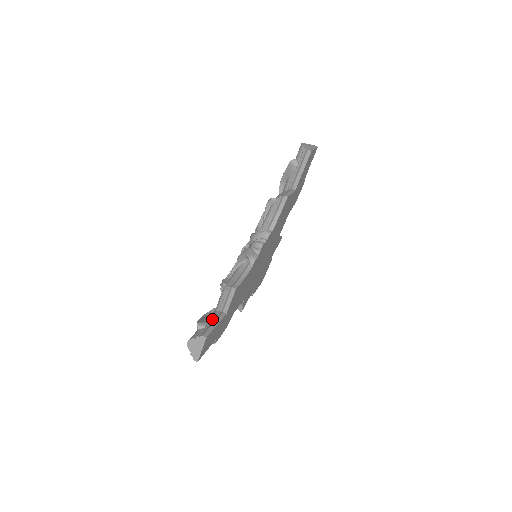
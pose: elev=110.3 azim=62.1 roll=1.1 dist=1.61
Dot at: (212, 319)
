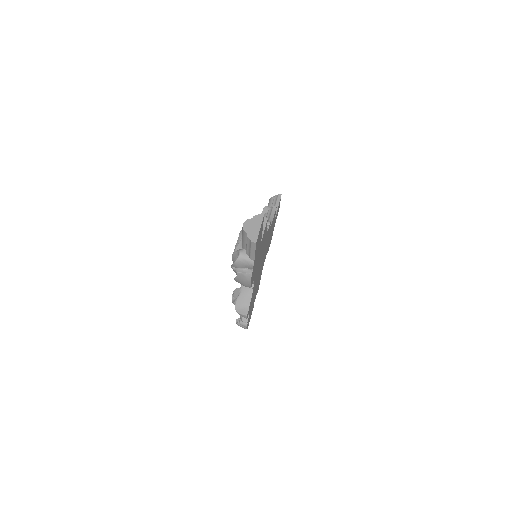
Dot at: occluded
